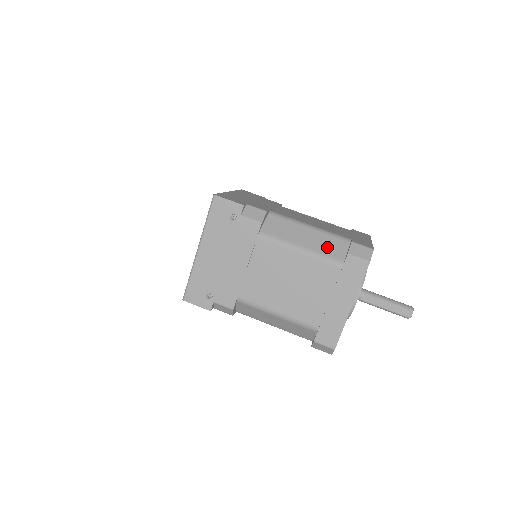
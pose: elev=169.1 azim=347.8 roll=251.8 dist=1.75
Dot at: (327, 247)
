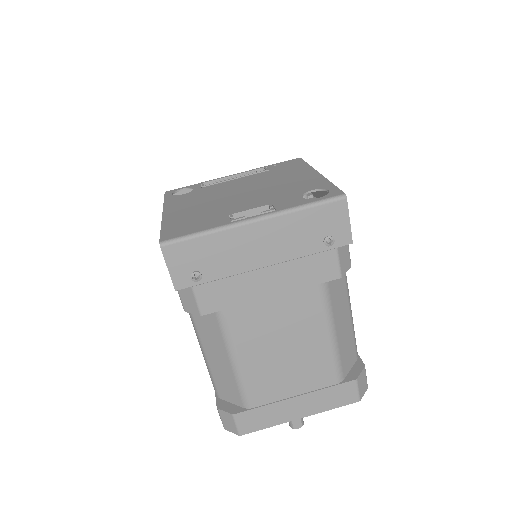
Dot at: (346, 351)
